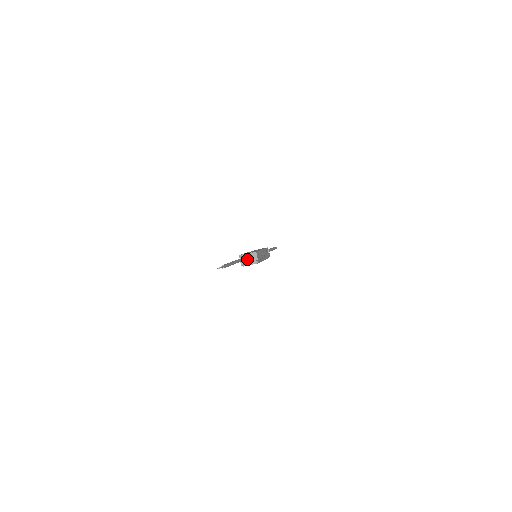
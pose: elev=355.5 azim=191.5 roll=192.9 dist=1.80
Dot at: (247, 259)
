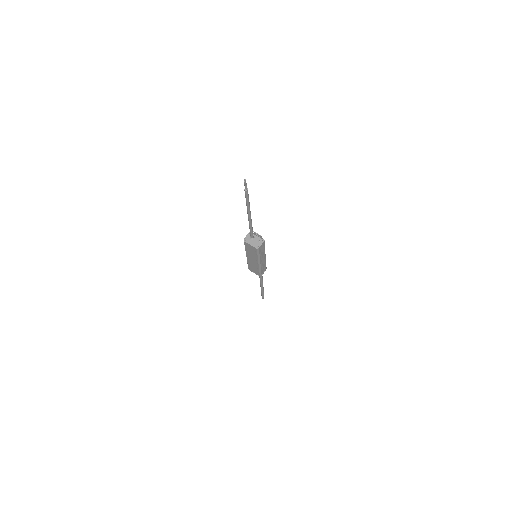
Dot at: (253, 239)
